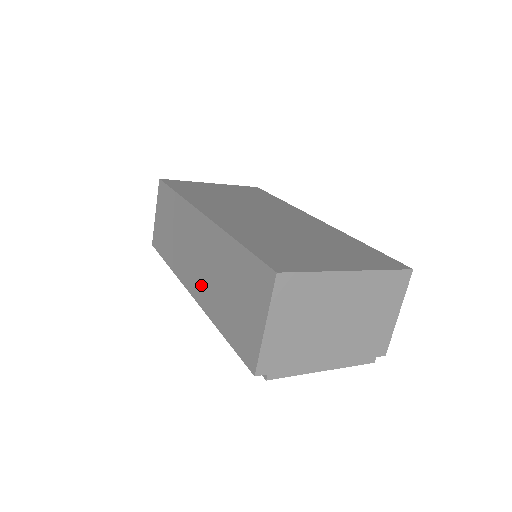
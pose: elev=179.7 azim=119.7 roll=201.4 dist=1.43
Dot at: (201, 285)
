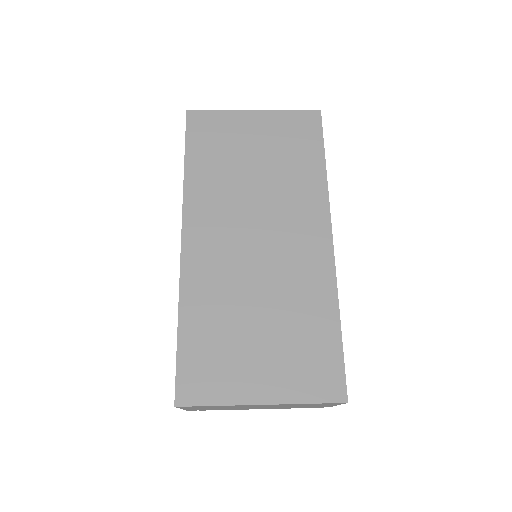
Dot at: occluded
